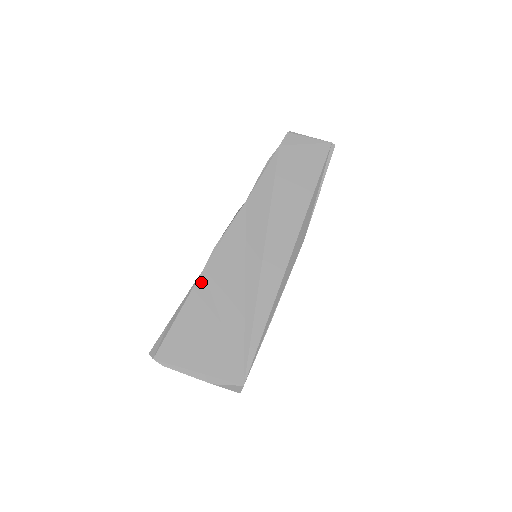
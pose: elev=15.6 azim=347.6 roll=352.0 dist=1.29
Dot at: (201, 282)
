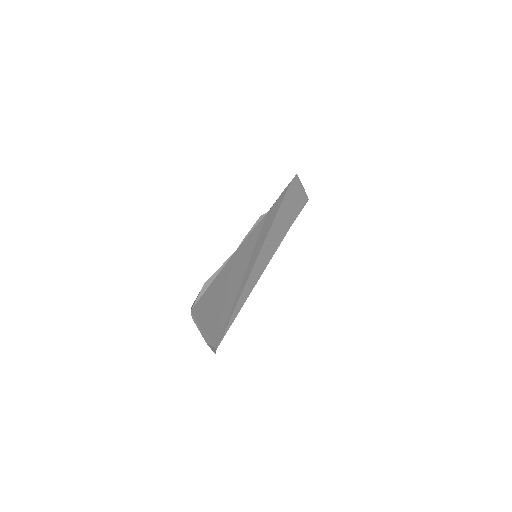
Dot at: (231, 261)
